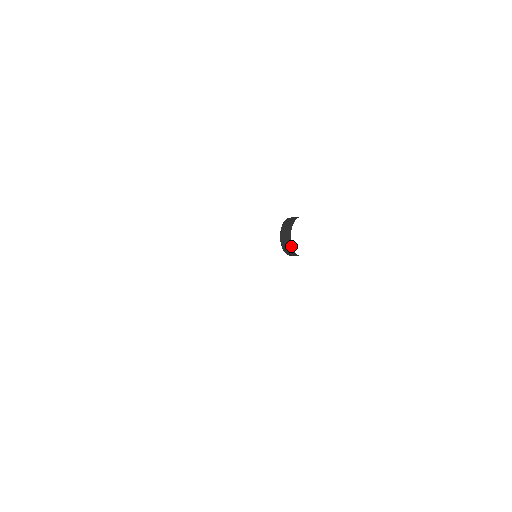
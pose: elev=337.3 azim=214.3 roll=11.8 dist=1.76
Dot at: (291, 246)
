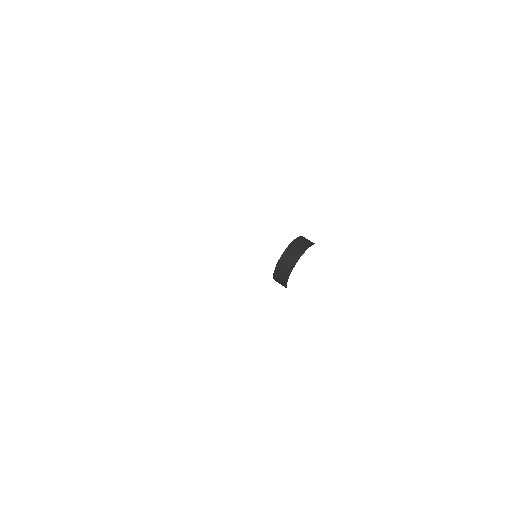
Dot at: (290, 271)
